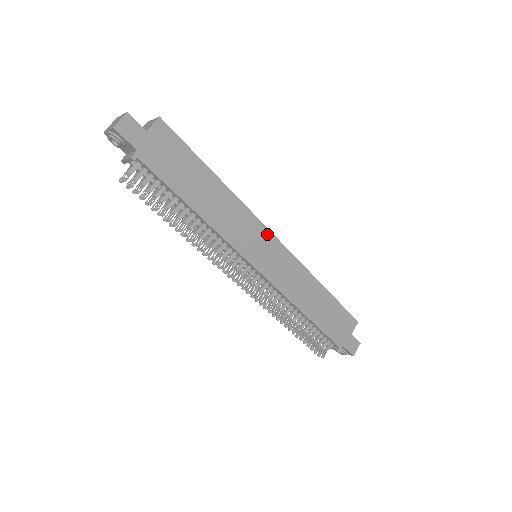
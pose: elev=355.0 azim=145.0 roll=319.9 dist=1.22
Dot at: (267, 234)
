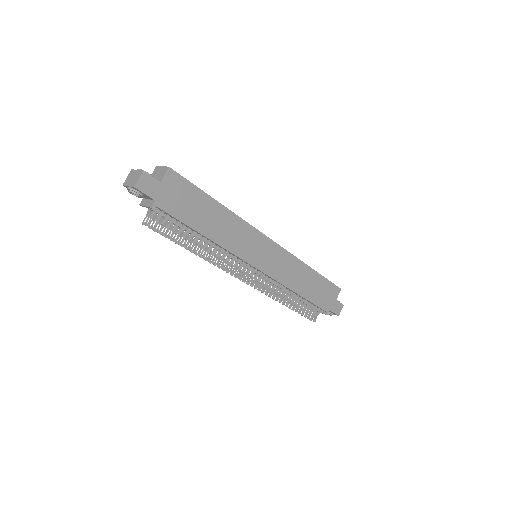
Dot at: (264, 239)
